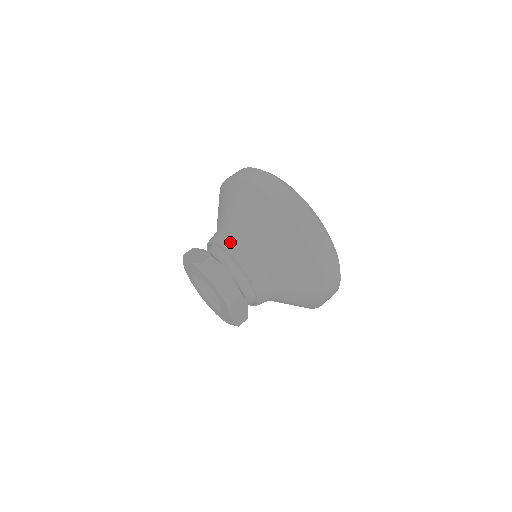
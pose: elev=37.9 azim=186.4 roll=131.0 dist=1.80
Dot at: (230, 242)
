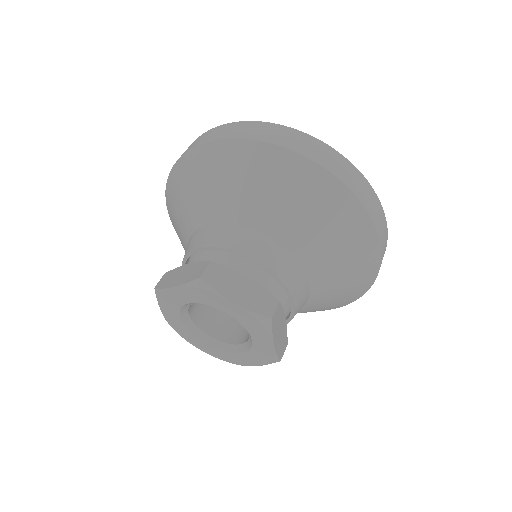
Dot at: occluded
